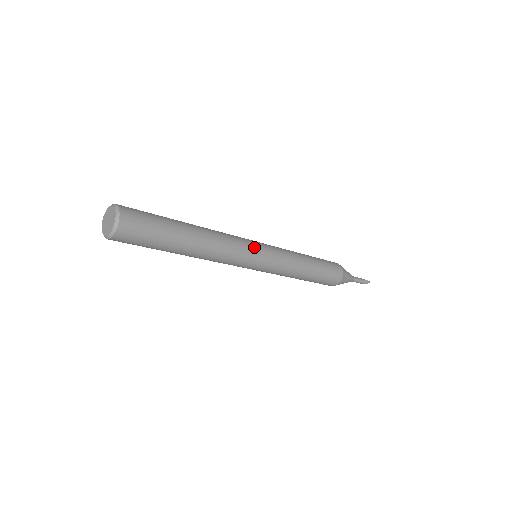
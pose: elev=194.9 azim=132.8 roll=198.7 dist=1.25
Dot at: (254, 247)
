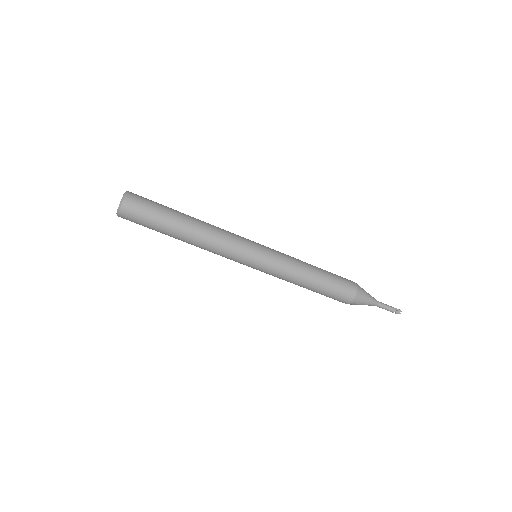
Dot at: (249, 241)
